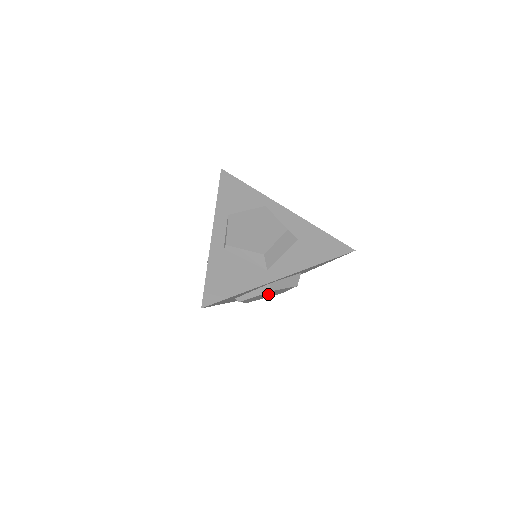
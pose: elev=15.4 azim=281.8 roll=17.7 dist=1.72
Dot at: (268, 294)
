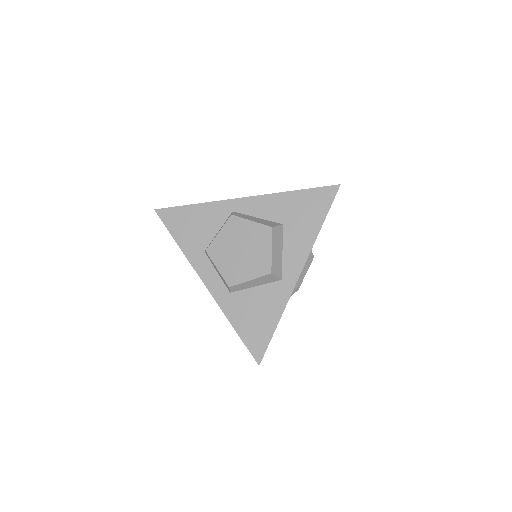
Dot at: (240, 245)
